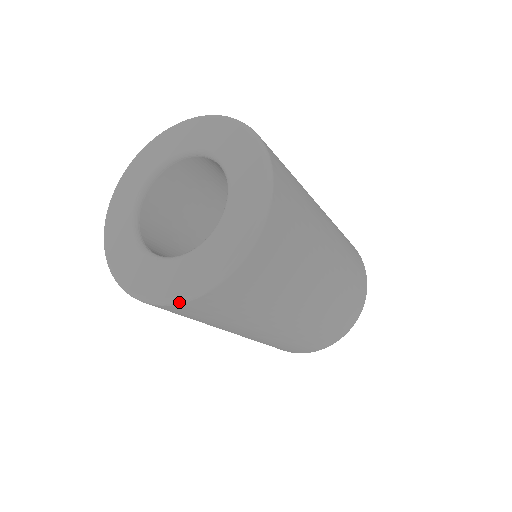
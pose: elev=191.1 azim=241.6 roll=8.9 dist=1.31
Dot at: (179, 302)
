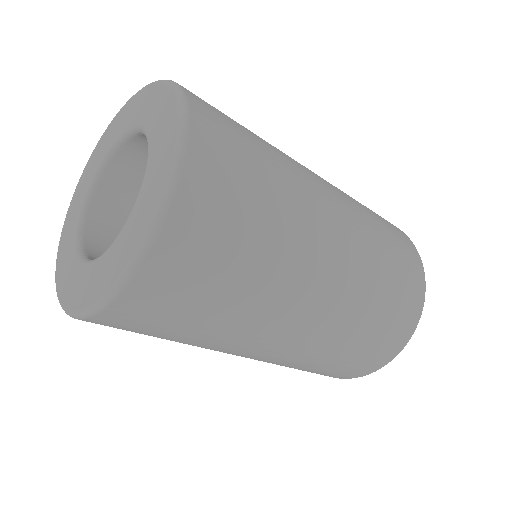
Dot at: (60, 304)
